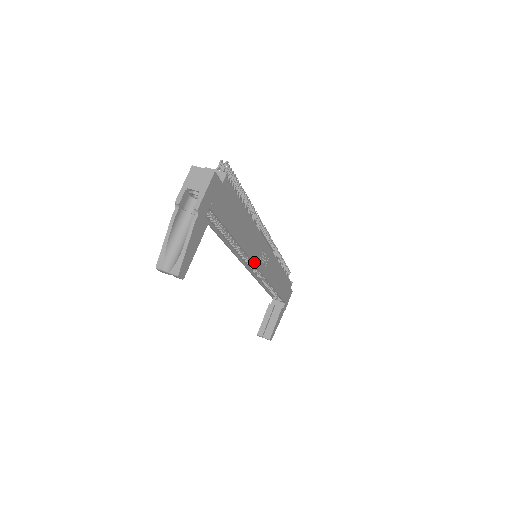
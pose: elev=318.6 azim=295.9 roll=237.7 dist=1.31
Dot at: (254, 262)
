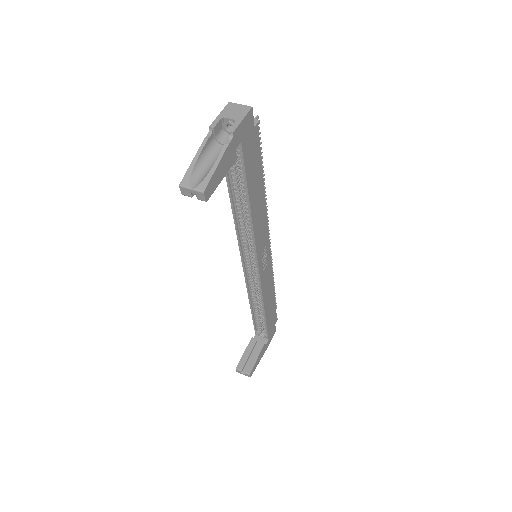
Dot at: (257, 253)
